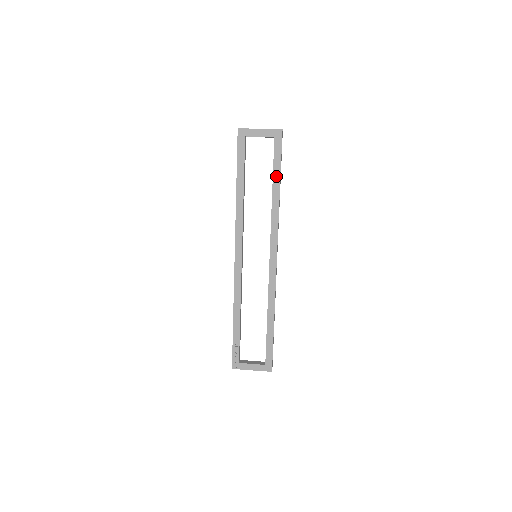
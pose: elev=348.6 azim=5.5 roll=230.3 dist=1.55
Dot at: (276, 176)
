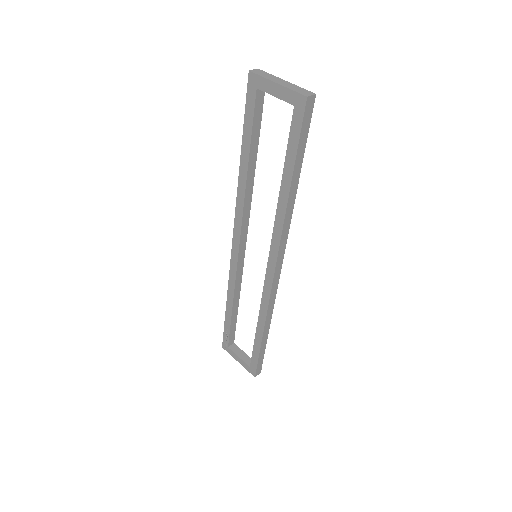
Dot at: (288, 169)
